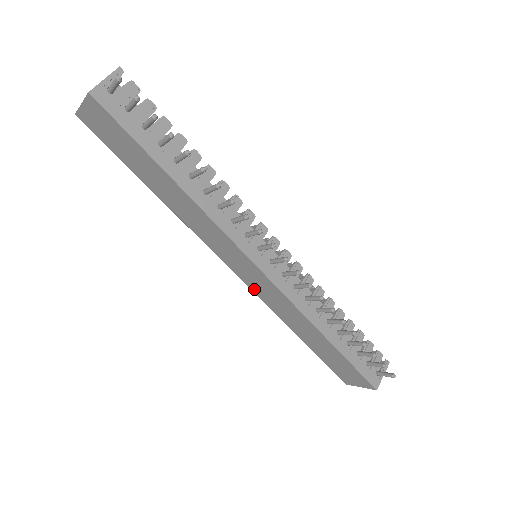
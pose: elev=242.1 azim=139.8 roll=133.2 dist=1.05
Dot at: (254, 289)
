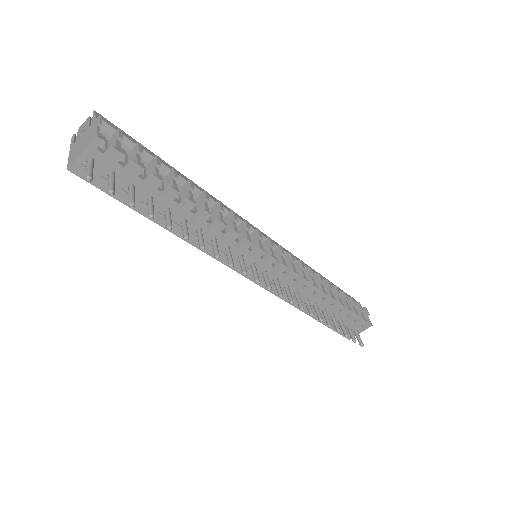
Dot at: occluded
